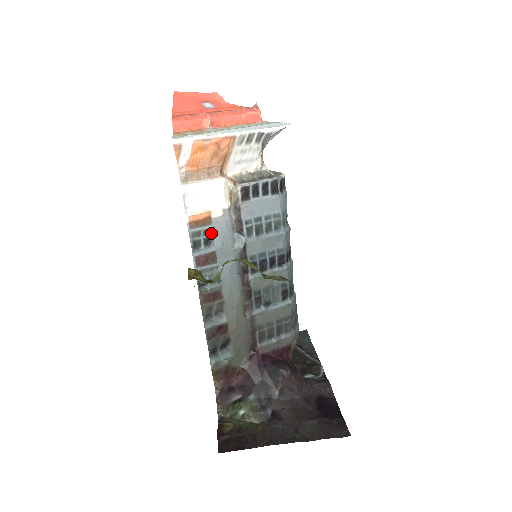
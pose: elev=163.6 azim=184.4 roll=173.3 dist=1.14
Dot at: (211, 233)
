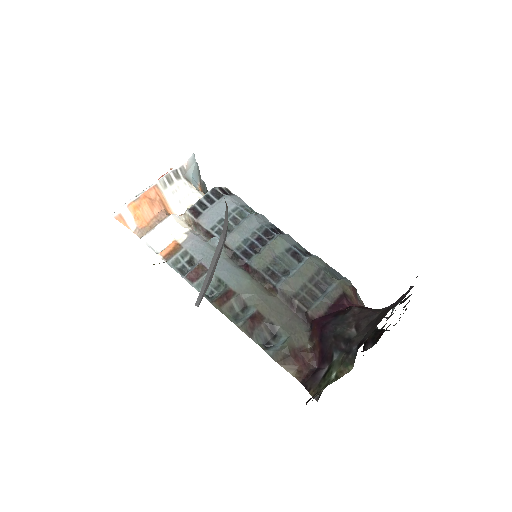
Dot at: (188, 254)
